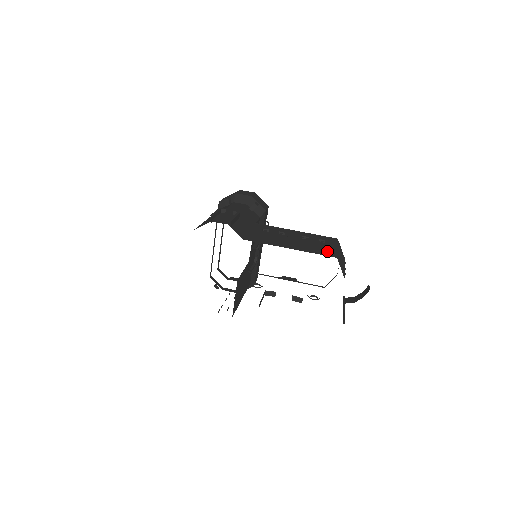
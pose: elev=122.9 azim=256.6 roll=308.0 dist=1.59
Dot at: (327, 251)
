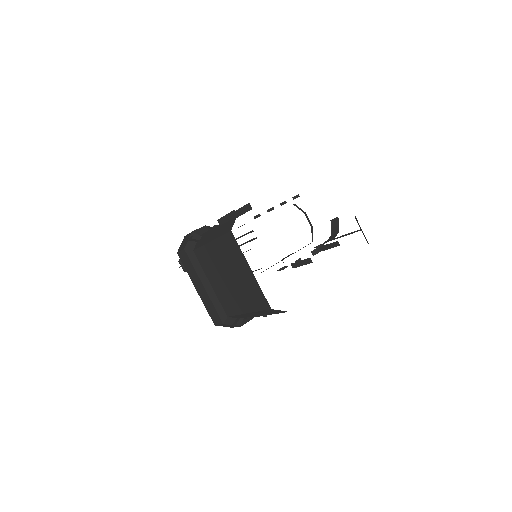
Dot at: occluded
